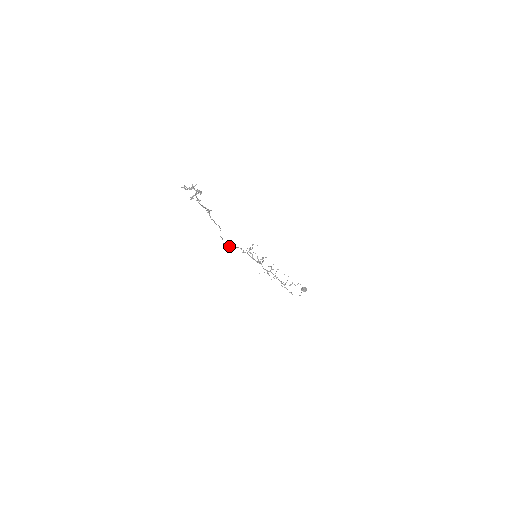
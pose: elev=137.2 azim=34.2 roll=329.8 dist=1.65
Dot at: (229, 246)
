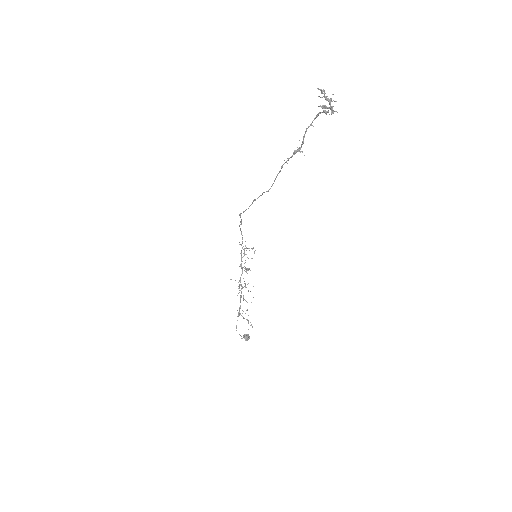
Dot at: occluded
